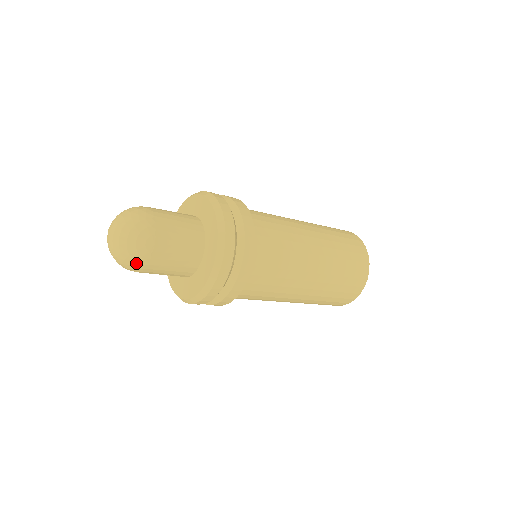
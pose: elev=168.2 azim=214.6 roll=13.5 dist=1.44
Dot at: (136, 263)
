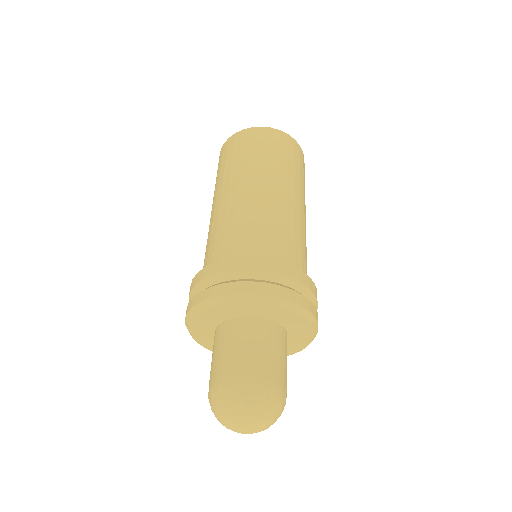
Dot at: occluded
